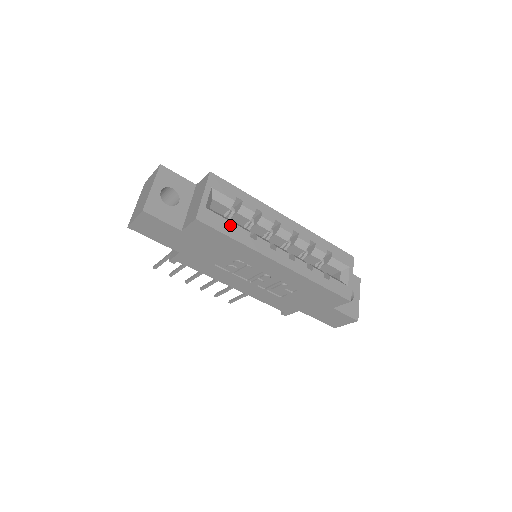
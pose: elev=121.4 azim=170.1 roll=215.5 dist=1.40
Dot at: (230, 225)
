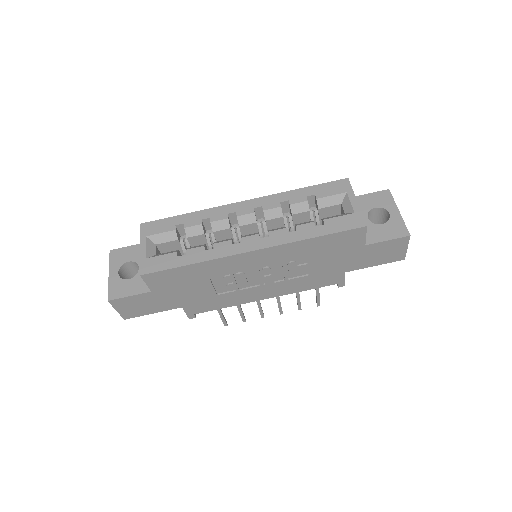
Dot at: occluded
